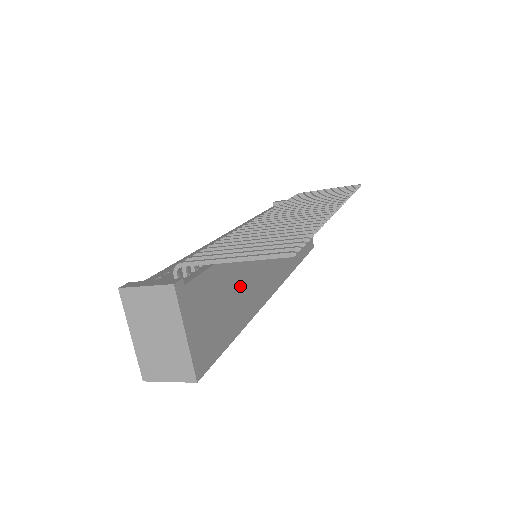
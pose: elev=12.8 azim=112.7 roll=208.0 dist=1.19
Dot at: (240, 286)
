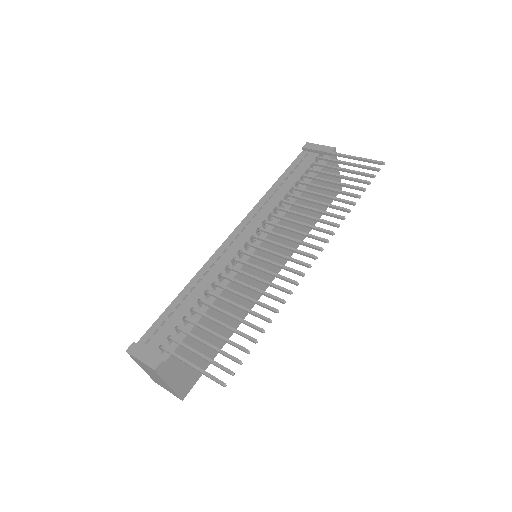
Dot at: occluded
